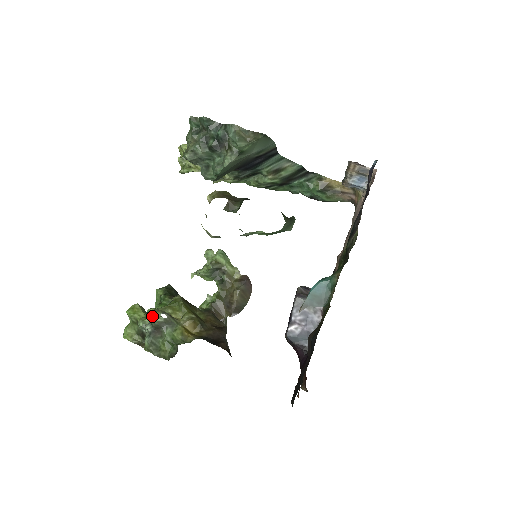
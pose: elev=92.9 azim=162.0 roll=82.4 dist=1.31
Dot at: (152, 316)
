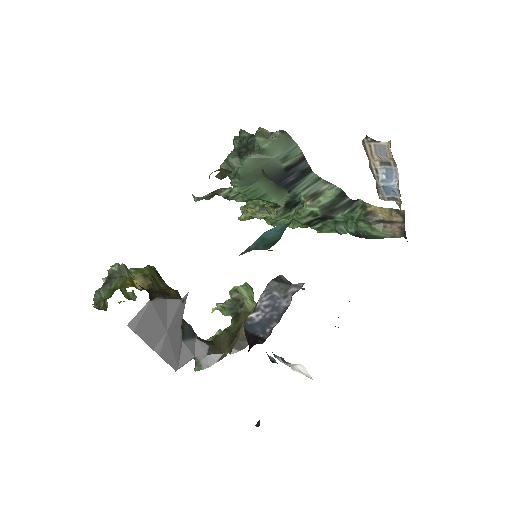
Dot at: (111, 266)
